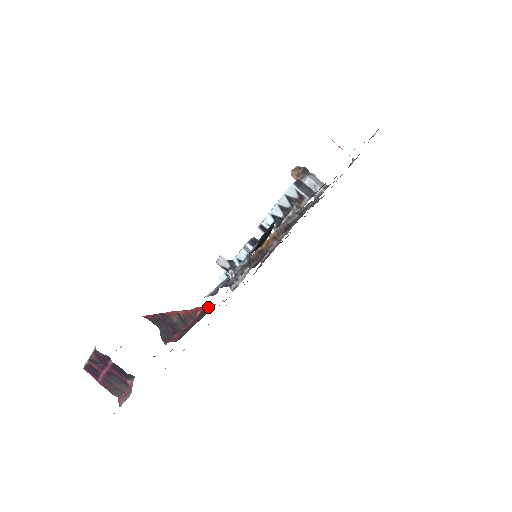
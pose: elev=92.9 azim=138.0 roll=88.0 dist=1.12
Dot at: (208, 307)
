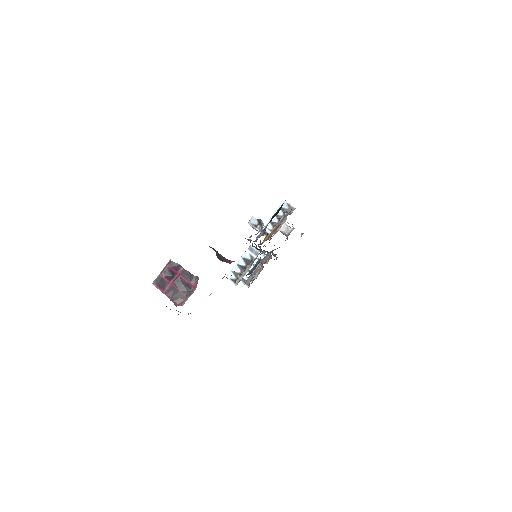
Dot at: occluded
